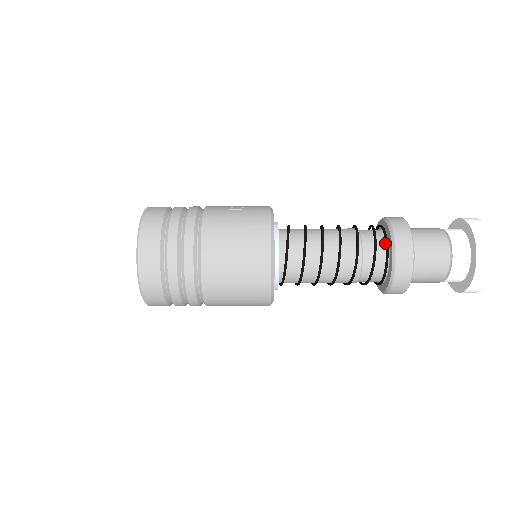
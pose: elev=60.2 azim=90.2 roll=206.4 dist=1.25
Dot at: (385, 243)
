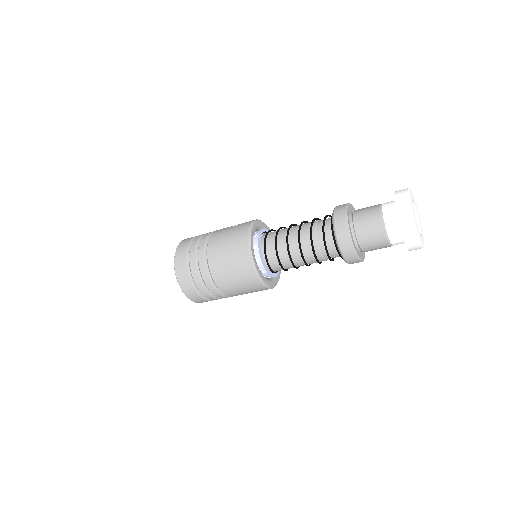
Dot at: (331, 220)
